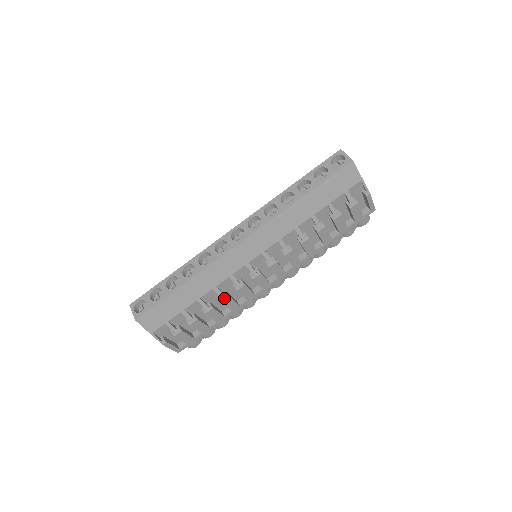
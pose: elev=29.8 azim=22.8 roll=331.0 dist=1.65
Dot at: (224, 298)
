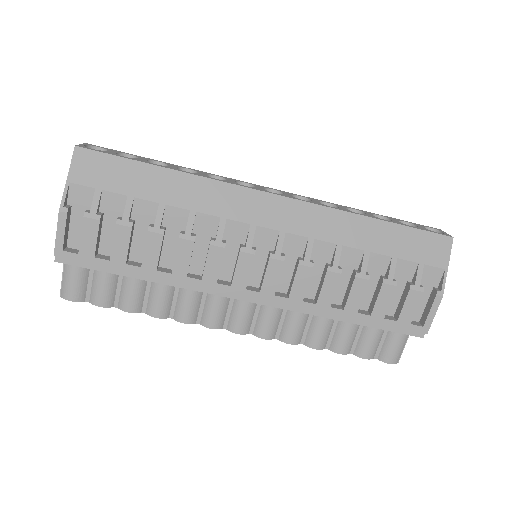
Dot at: (187, 237)
